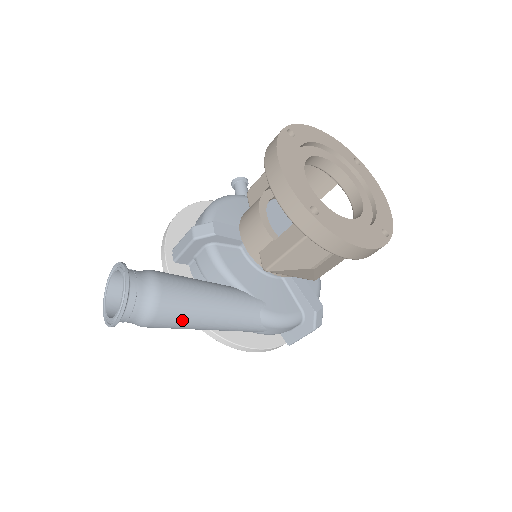
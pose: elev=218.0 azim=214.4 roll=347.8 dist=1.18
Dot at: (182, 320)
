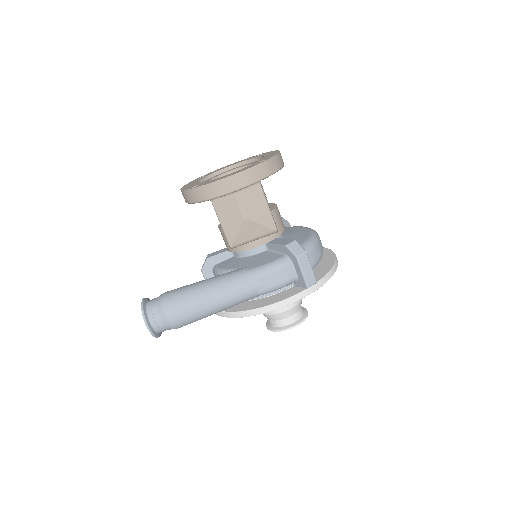
Dot at: (186, 305)
